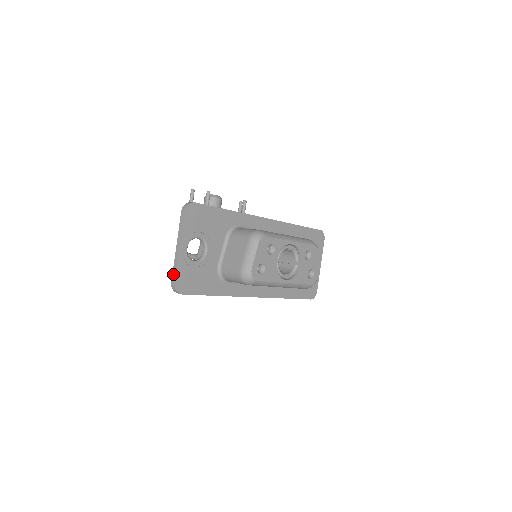
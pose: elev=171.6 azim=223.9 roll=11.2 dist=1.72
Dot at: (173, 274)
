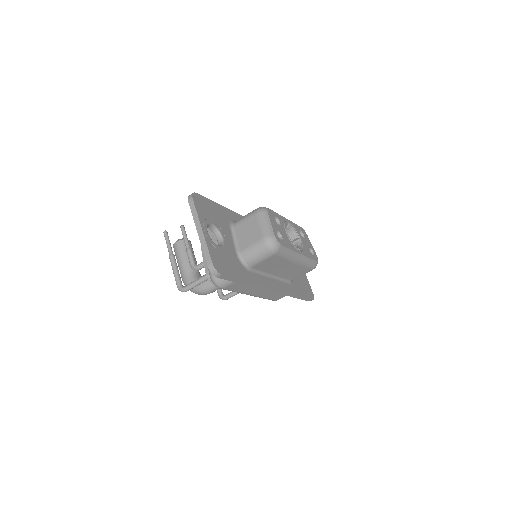
Dot at: (206, 256)
